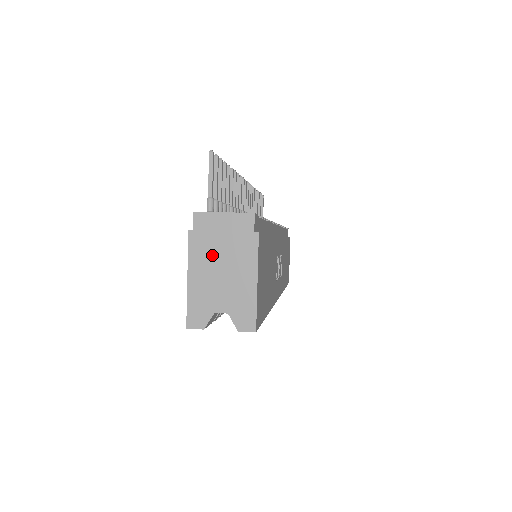
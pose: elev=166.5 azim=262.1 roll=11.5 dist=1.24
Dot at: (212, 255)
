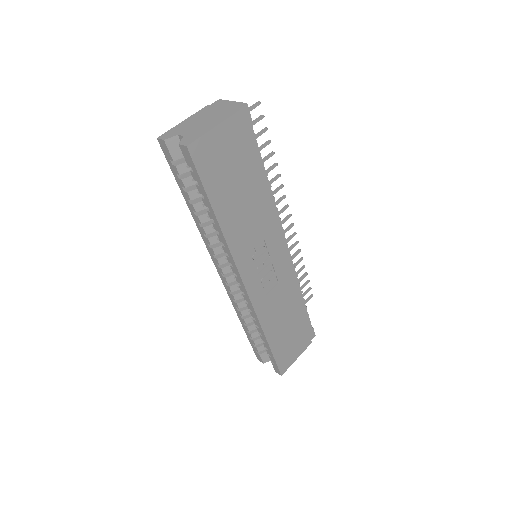
Dot at: (207, 114)
